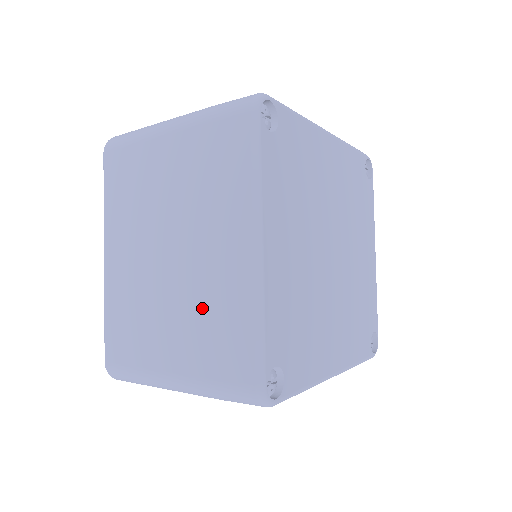
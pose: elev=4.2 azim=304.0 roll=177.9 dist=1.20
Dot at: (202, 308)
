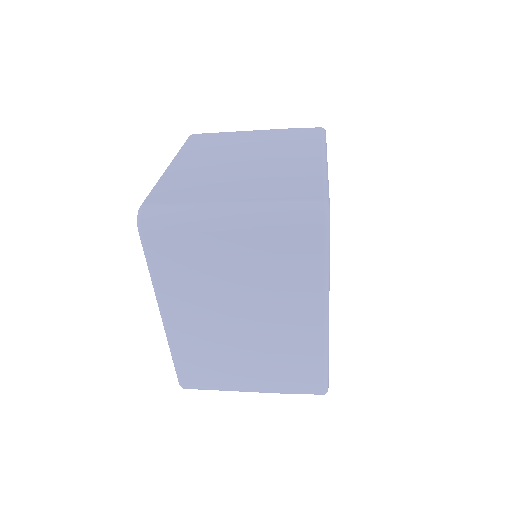
Dot at: (274, 176)
